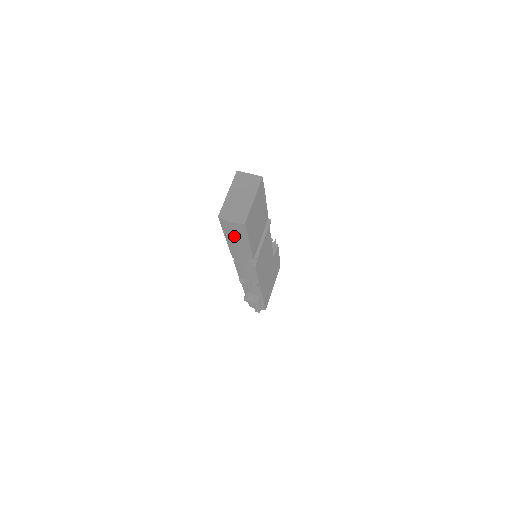
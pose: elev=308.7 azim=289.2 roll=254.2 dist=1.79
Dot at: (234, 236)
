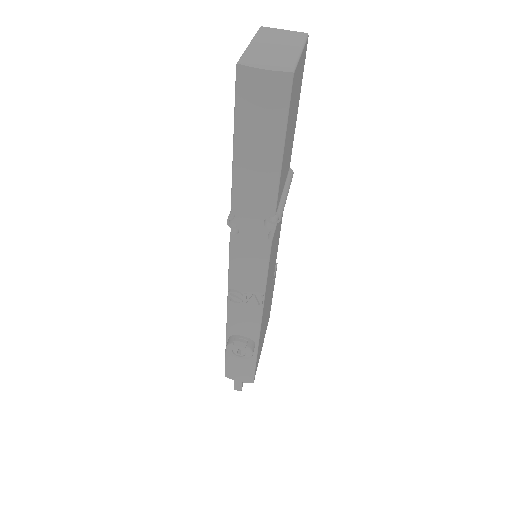
Dot at: (258, 129)
